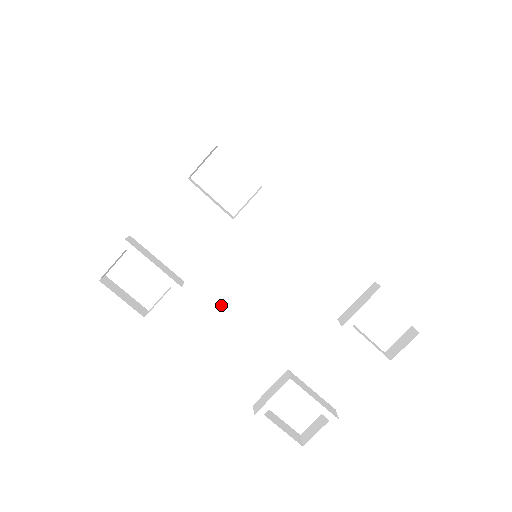
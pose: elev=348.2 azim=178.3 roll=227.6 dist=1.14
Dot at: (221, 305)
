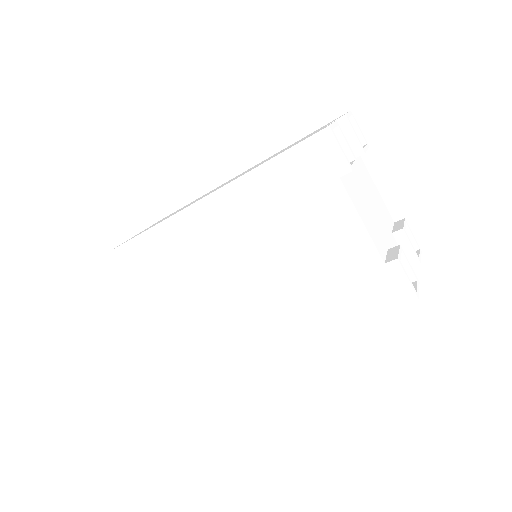
Dot at: (360, 193)
